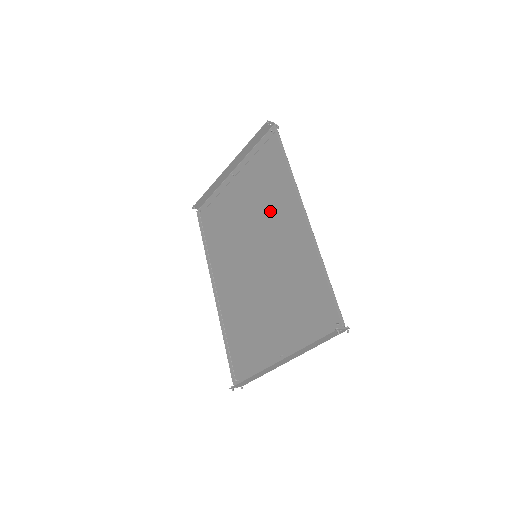
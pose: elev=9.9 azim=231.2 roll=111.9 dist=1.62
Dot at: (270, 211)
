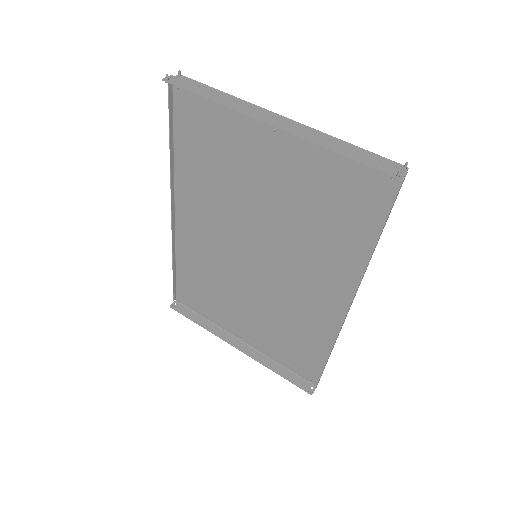
Dot at: (307, 248)
